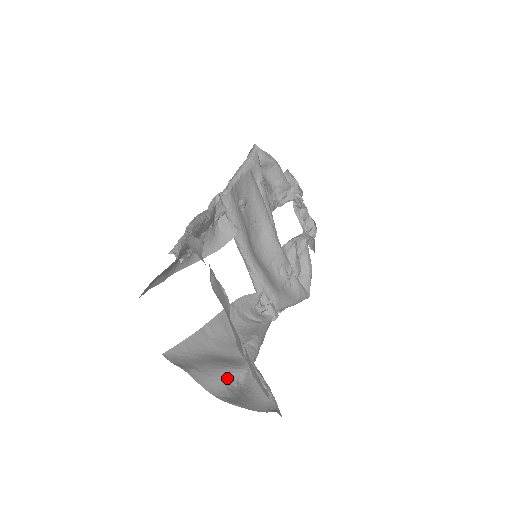
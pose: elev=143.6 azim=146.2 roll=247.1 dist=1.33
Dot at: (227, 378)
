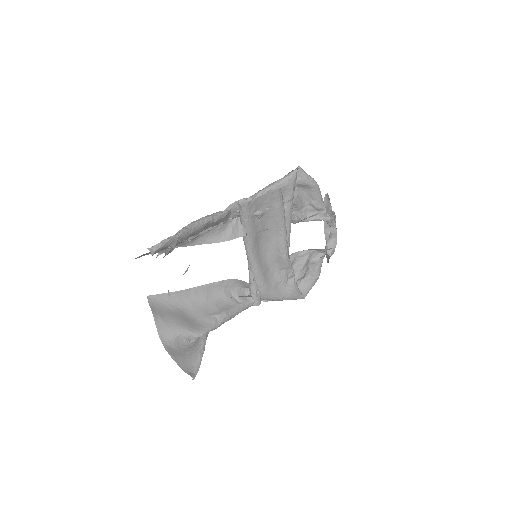
Dot at: (179, 334)
